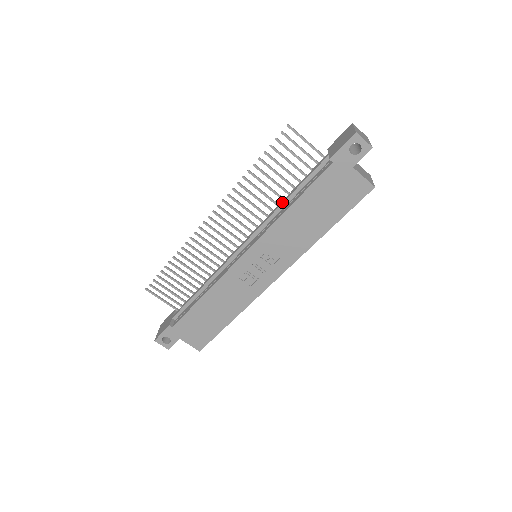
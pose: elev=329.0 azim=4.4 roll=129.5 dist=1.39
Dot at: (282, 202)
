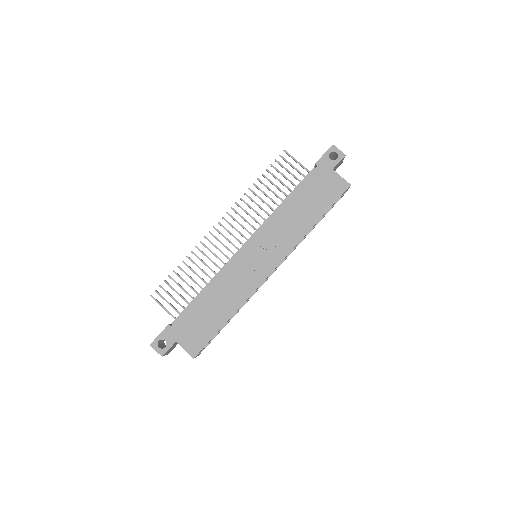
Dot at: (279, 205)
